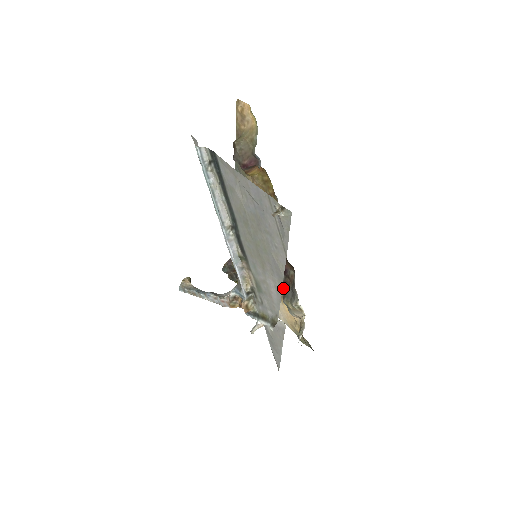
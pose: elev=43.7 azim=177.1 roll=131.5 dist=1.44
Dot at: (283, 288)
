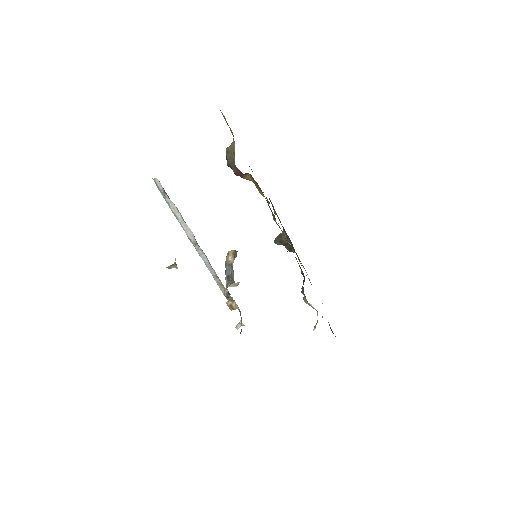
Dot at: occluded
